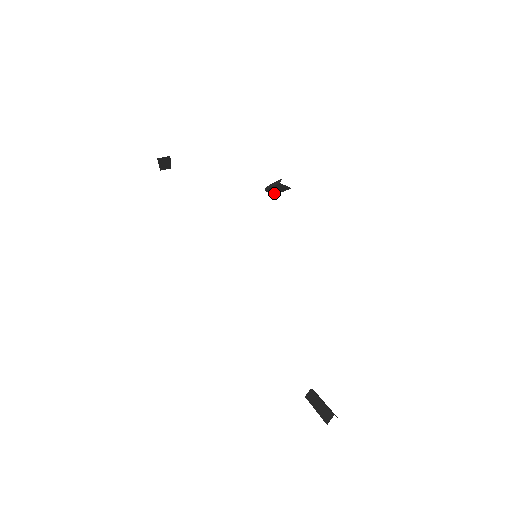
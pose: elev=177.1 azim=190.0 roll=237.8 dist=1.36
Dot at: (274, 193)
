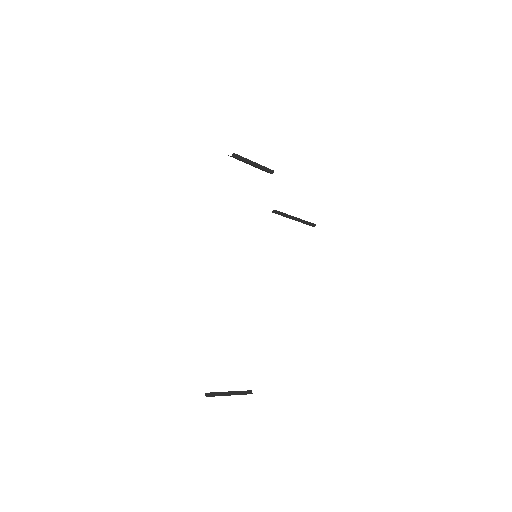
Dot at: (307, 223)
